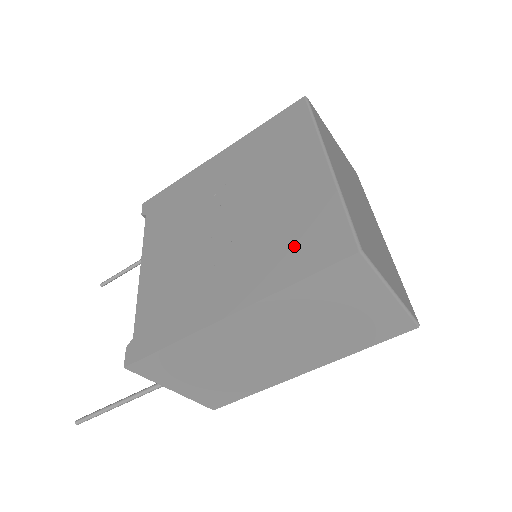
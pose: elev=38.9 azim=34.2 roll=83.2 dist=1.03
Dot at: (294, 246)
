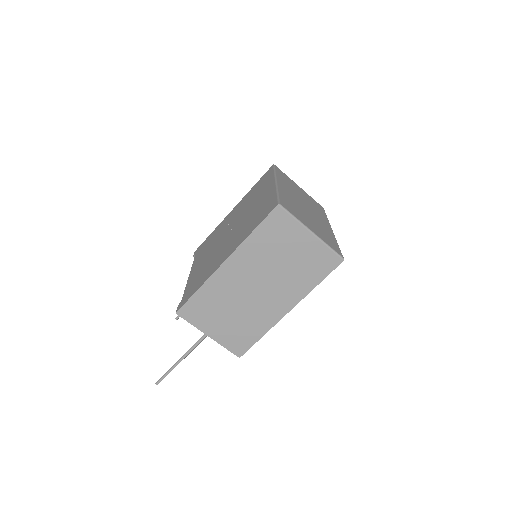
Dot at: (255, 220)
